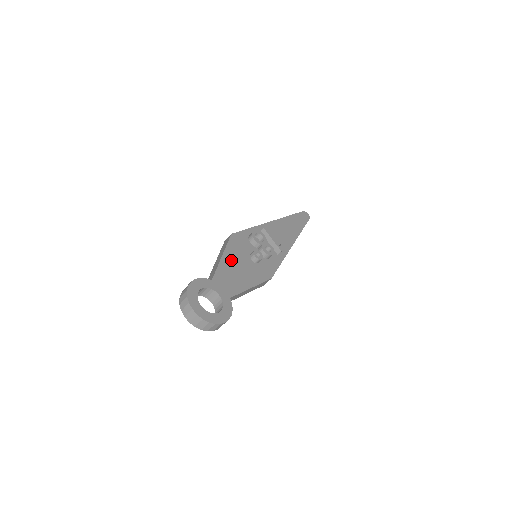
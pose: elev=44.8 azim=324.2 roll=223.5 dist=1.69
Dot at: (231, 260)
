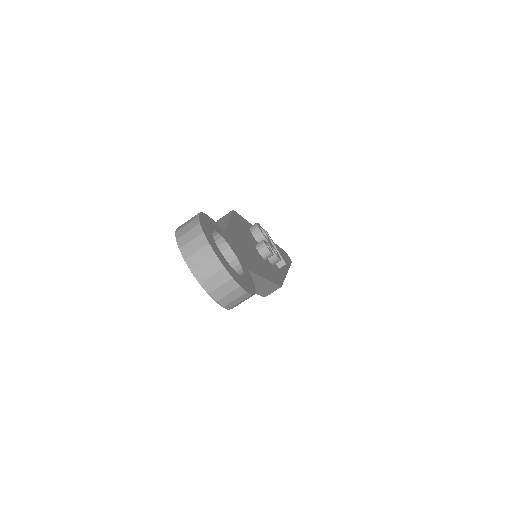
Dot at: (239, 232)
